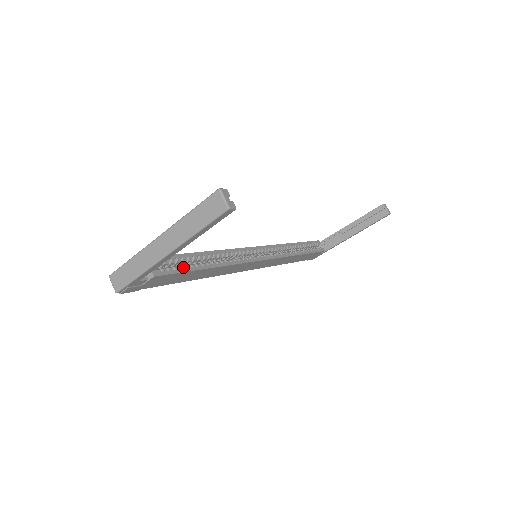
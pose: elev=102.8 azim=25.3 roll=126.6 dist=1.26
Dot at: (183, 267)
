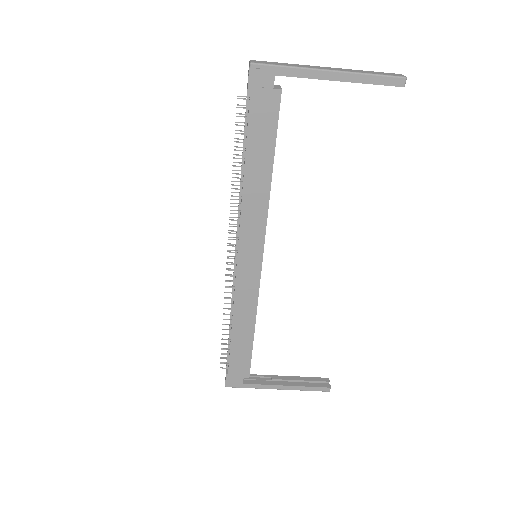
Dot at: (276, 132)
